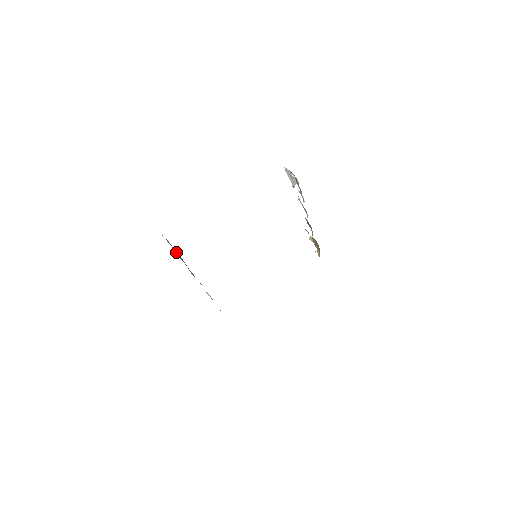
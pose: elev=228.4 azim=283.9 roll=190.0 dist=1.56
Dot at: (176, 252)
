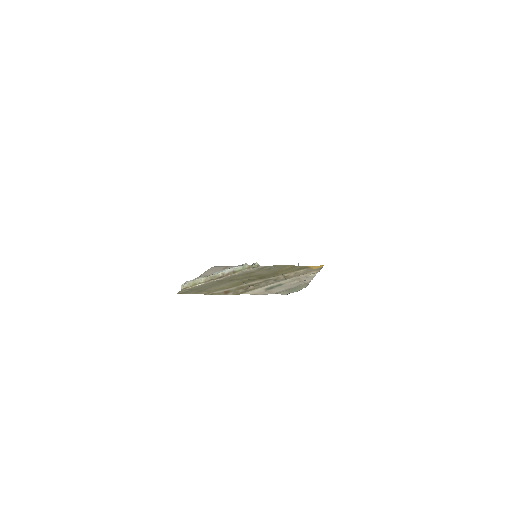
Dot at: (199, 280)
